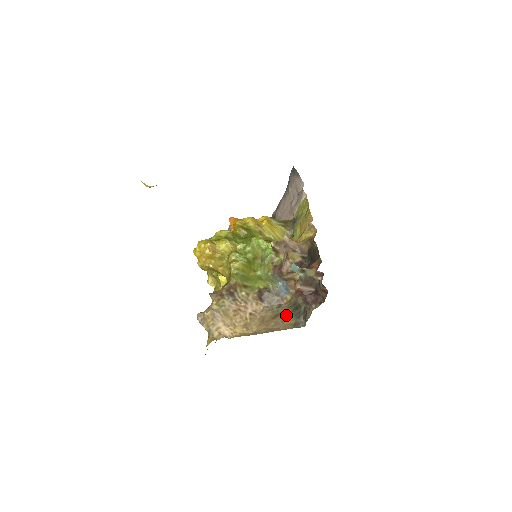
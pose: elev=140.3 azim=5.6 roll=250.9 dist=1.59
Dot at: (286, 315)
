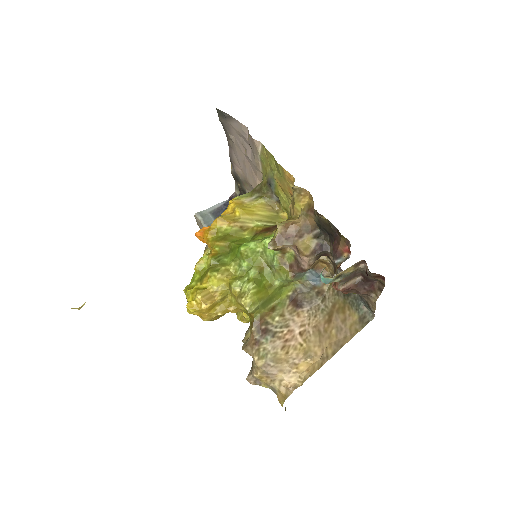
Dot at: (341, 309)
